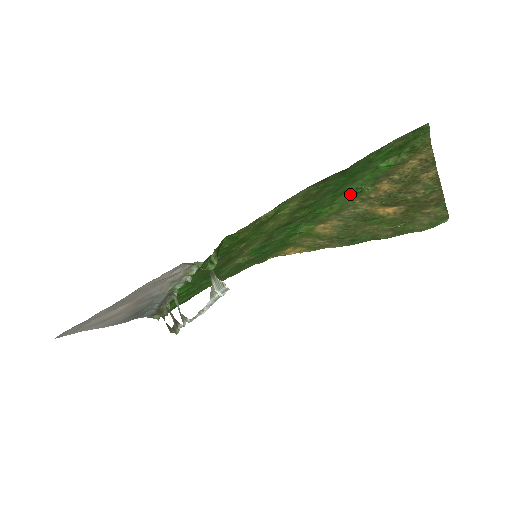
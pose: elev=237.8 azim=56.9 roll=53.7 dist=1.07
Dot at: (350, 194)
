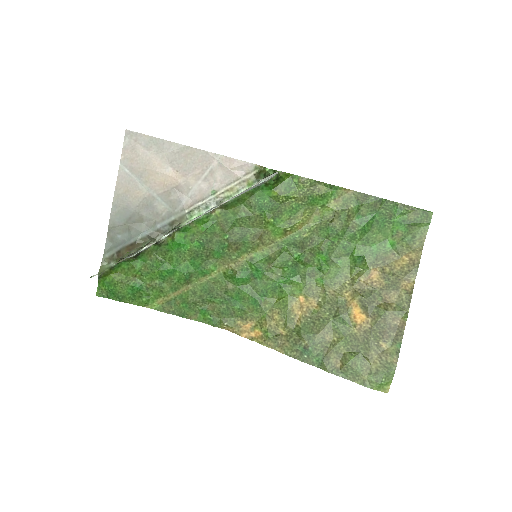
Dot at: (351, 263)
